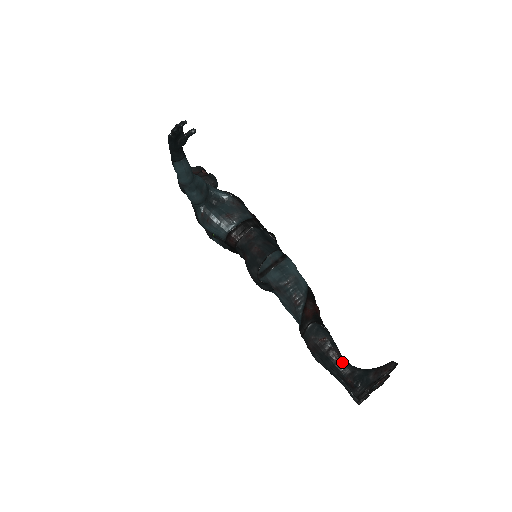
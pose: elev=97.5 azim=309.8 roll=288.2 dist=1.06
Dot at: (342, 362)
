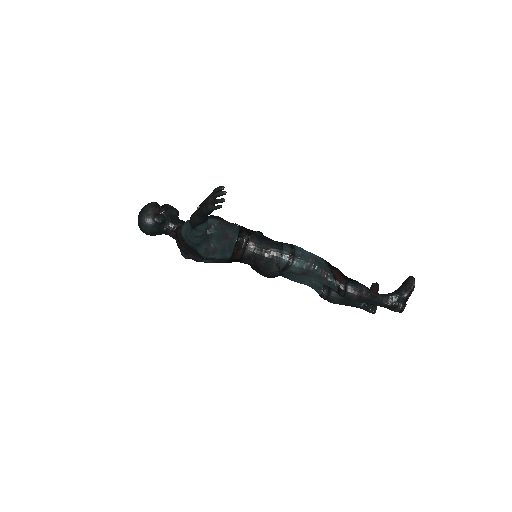
Dot at: (380, 297)
